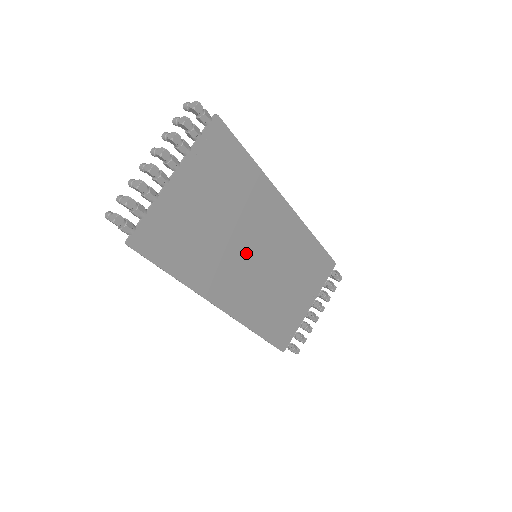
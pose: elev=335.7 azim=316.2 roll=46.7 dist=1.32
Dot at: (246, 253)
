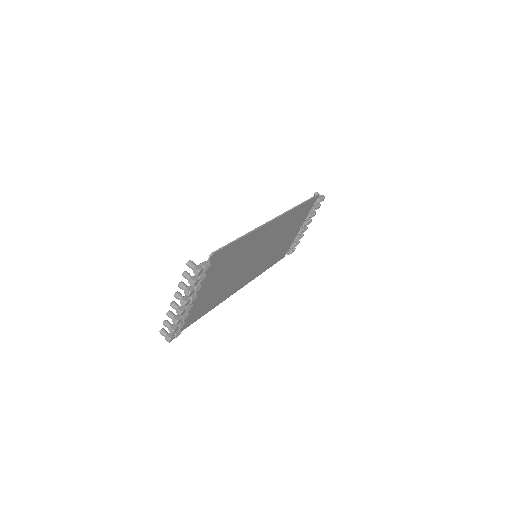
Dot at: (249, 263)
